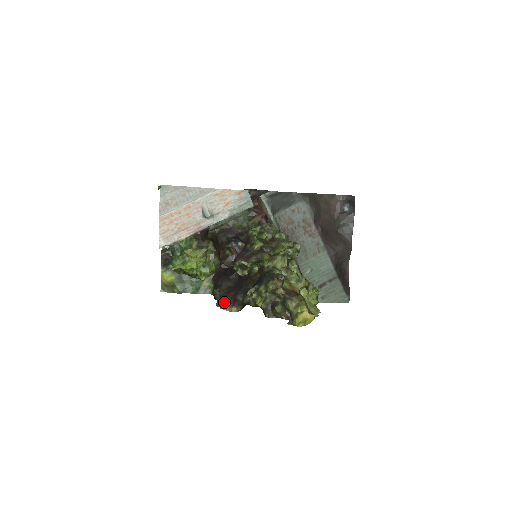
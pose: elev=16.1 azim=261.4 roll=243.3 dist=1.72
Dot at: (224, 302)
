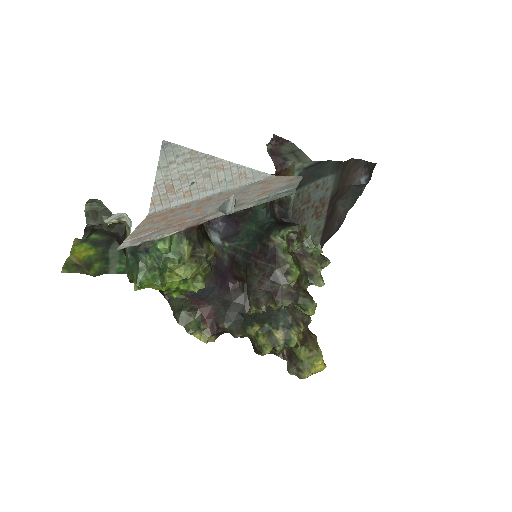
Dot at: (194, 321)
